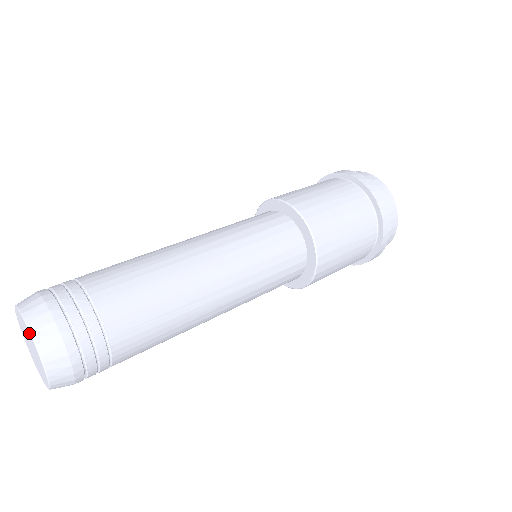
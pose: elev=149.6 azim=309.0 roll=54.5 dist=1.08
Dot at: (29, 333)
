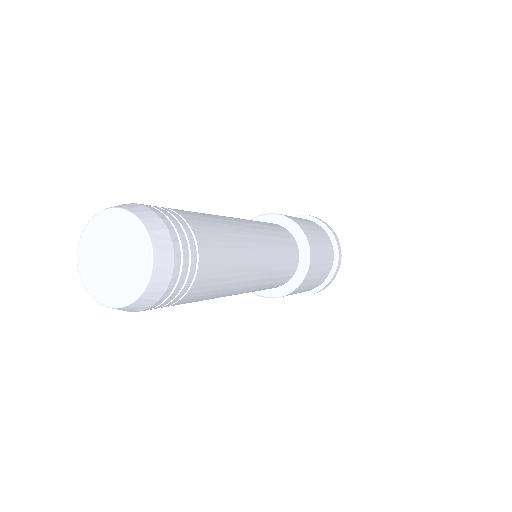
Dot at: (123, 212)
